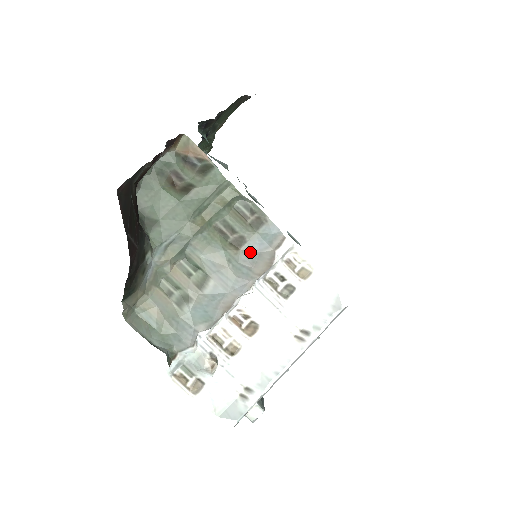
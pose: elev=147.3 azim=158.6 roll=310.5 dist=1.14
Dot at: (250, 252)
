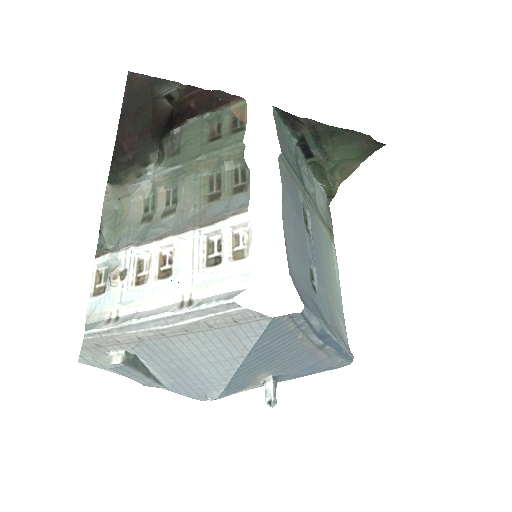
Dot at: (215, 209)
